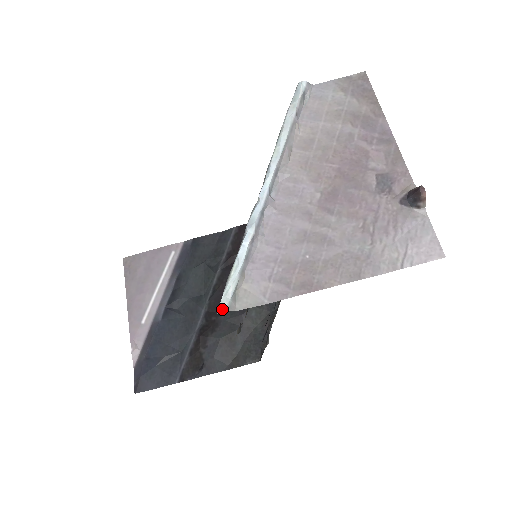
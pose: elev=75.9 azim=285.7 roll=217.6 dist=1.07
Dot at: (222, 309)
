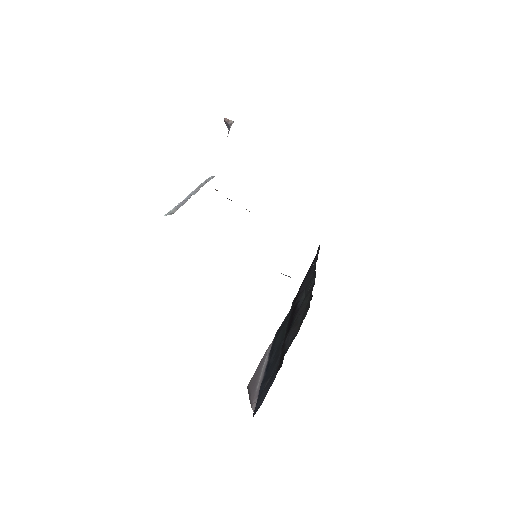
Dot at: occluded
